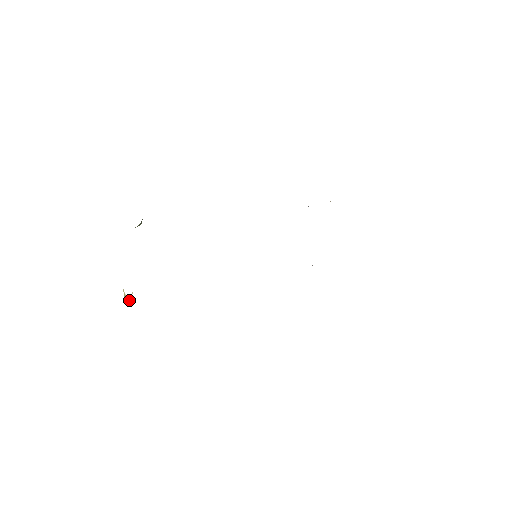
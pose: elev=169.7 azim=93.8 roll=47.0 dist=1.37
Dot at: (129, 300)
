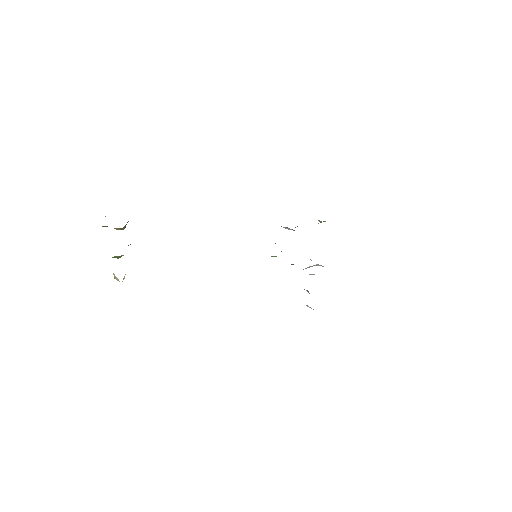
Dot at: (122, 281)
